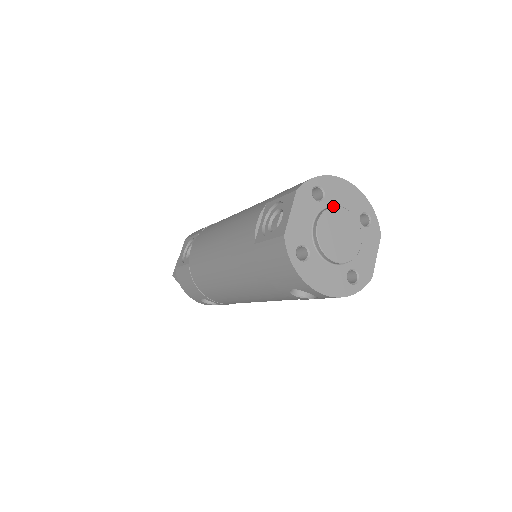
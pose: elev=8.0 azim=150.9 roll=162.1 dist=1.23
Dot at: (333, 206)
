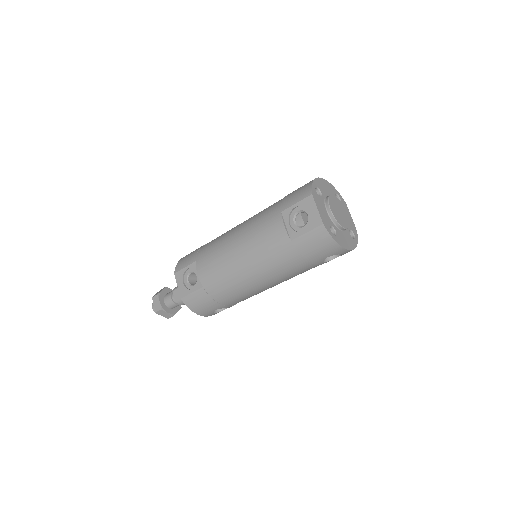
Dot at: (329, 196)
